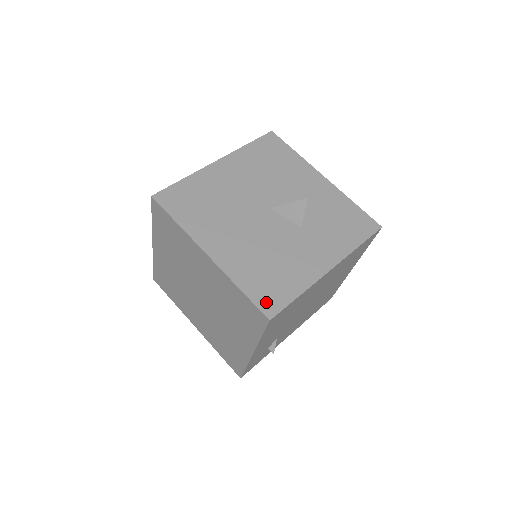
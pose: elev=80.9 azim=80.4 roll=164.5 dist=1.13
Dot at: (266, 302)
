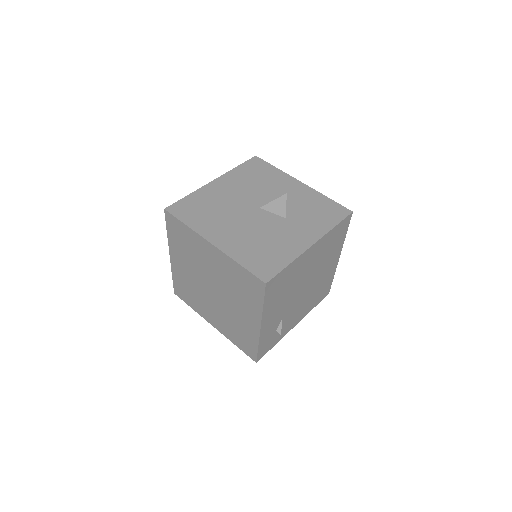
Dot at: (262, 271)
